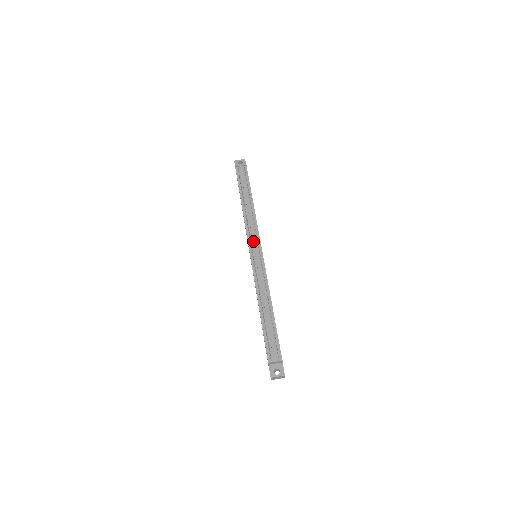
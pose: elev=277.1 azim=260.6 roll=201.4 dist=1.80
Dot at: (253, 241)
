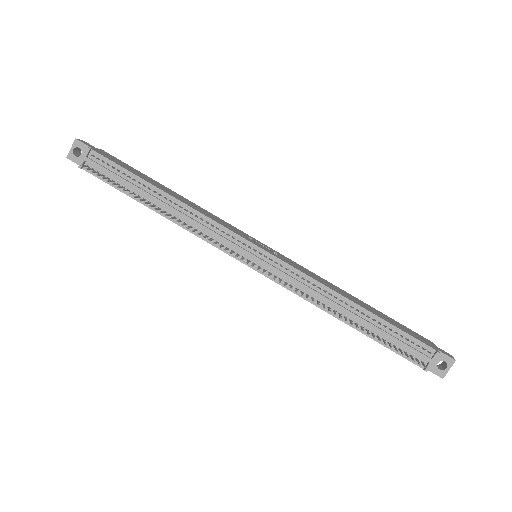
Dot at: (235, 249)
